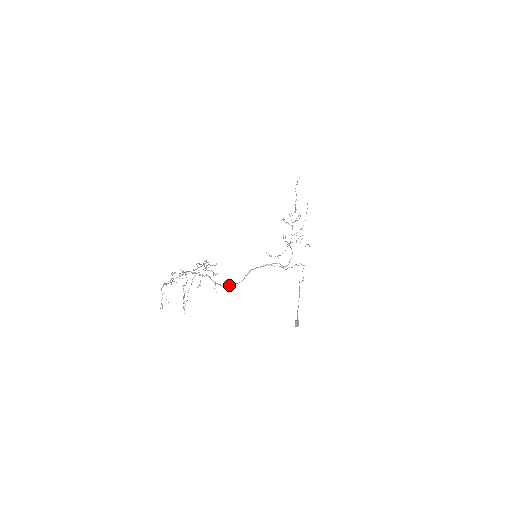
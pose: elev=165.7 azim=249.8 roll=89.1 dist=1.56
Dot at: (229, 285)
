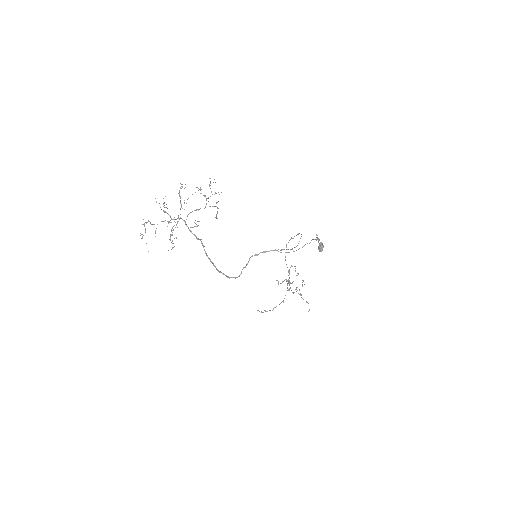
Dot at: (223, 273)
